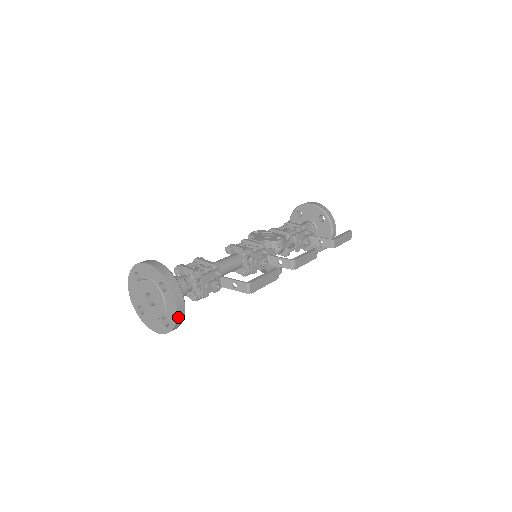
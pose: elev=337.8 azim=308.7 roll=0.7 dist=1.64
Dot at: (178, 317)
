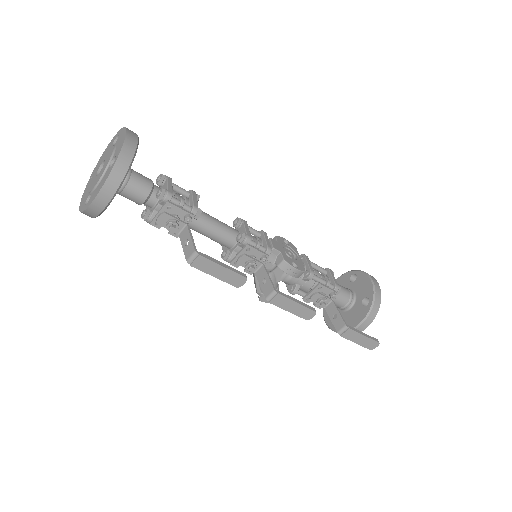
Dot at: (95, 202)
